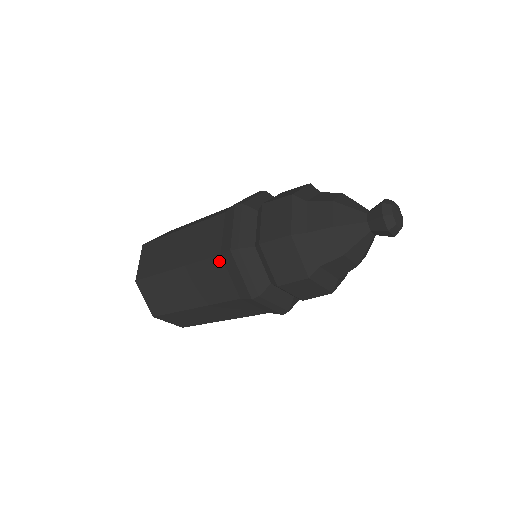
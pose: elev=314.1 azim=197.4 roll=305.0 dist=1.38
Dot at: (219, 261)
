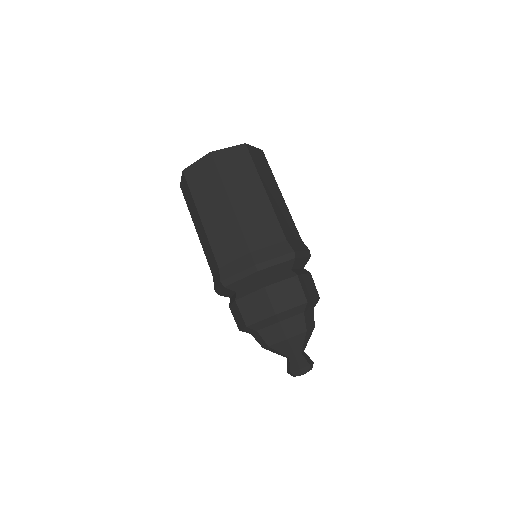
Dot at: (217, 266)
